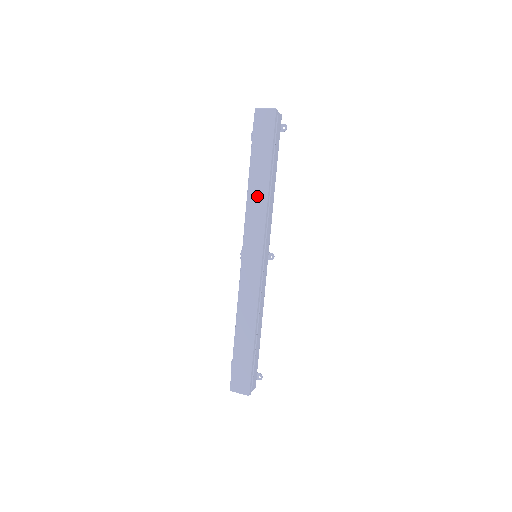
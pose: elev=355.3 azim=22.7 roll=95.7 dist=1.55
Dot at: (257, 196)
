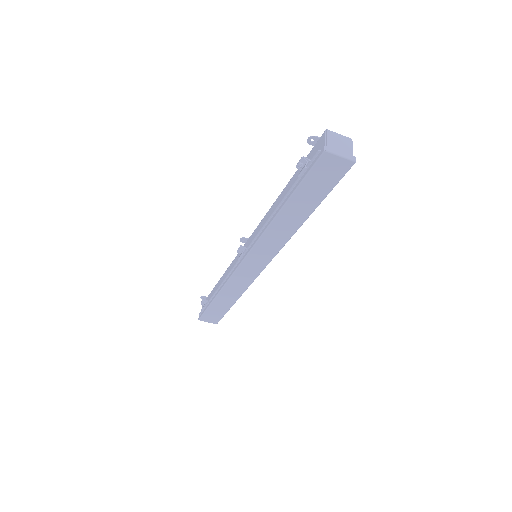
Dot at: (283, 228)
